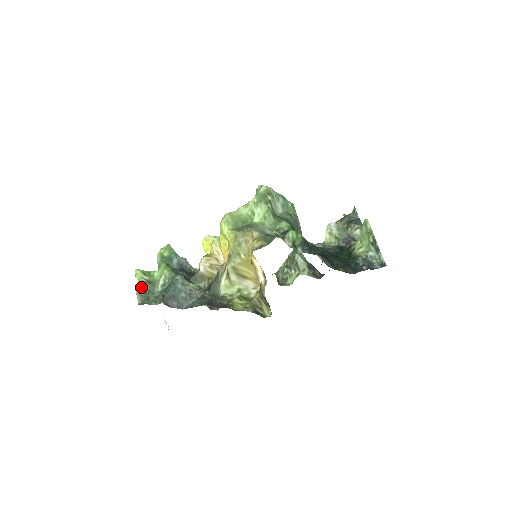
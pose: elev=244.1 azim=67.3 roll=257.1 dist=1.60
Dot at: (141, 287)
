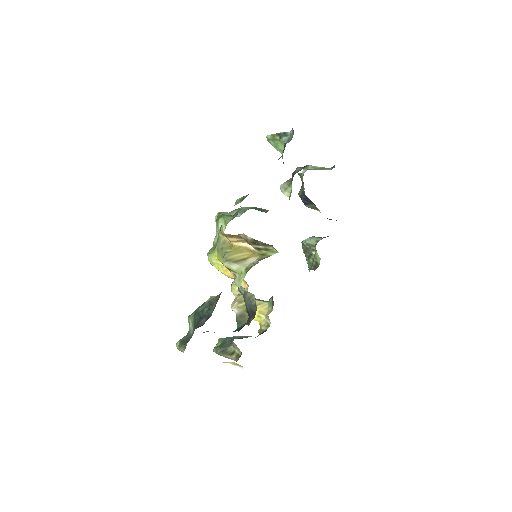
Dot at: (180, 343)
